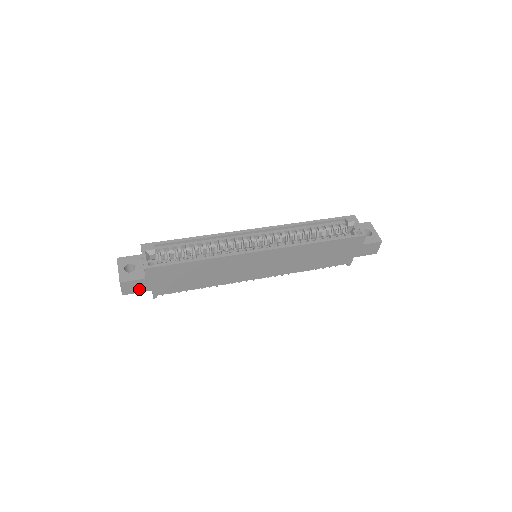
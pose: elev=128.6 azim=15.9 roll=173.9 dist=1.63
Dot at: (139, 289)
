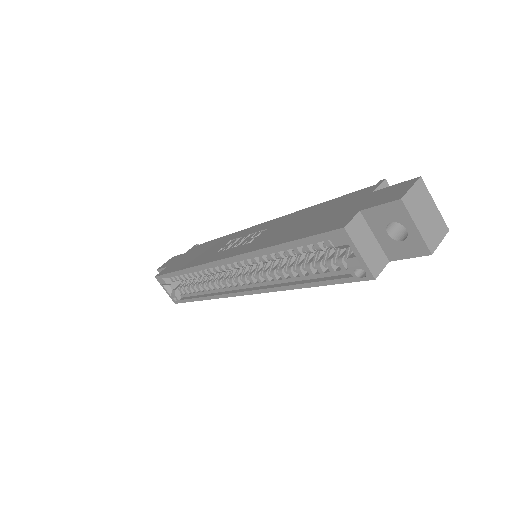
Dot at: occluded
